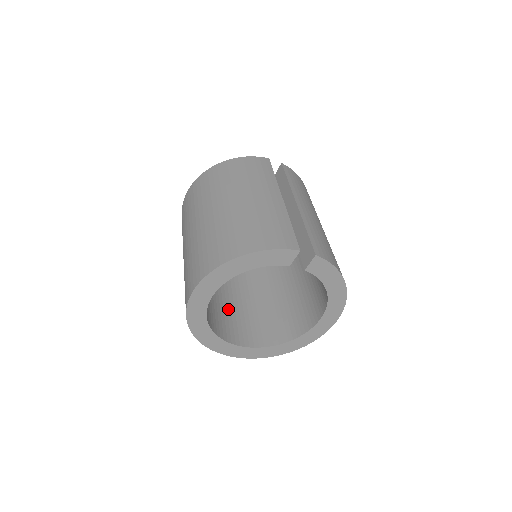
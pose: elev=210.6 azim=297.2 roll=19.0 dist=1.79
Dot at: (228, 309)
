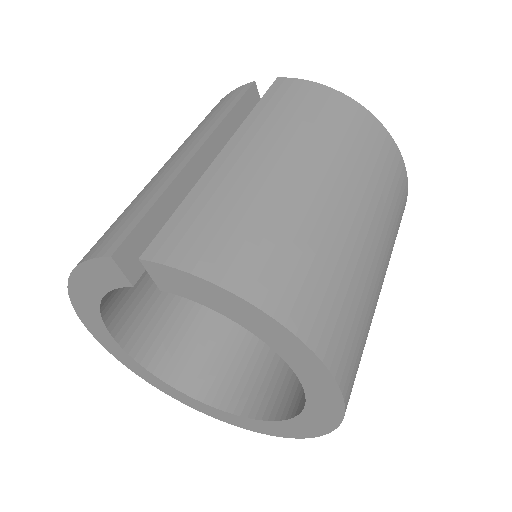
Dot at: (250, 346)
